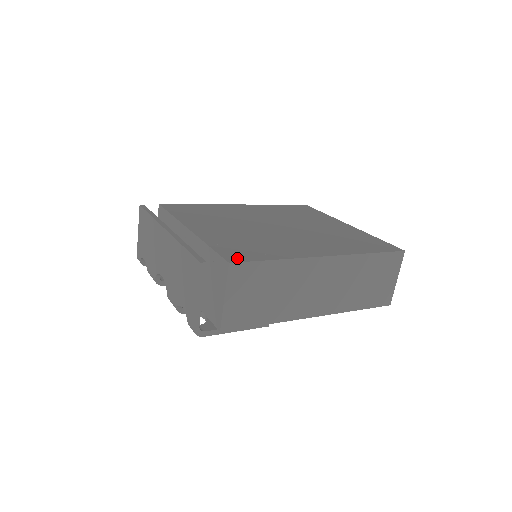
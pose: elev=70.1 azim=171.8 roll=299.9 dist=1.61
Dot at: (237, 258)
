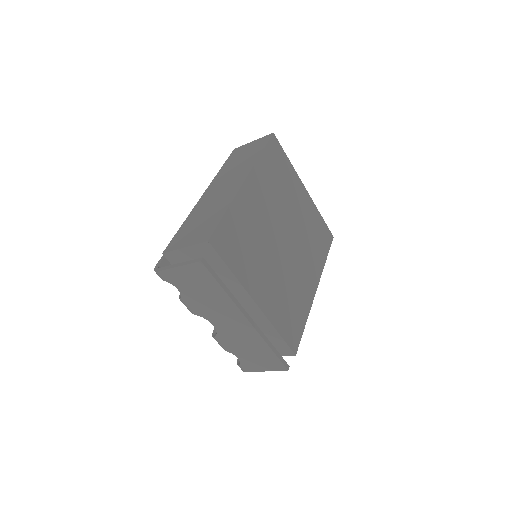
Dot at: (295, 343)
